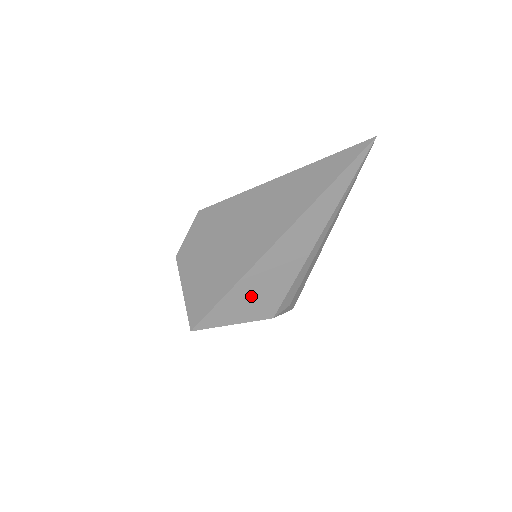
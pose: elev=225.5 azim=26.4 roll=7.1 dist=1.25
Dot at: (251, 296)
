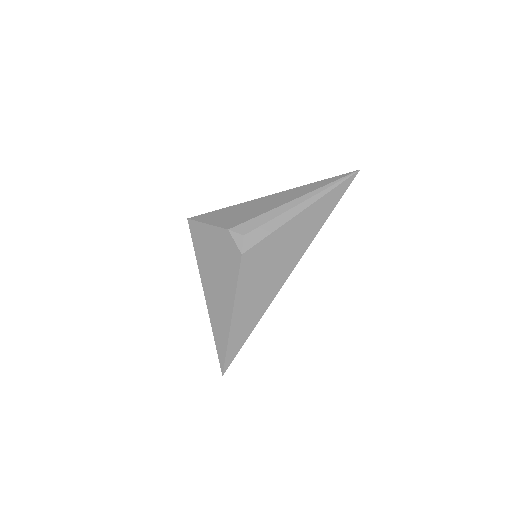
Dot at: (233, 214)
